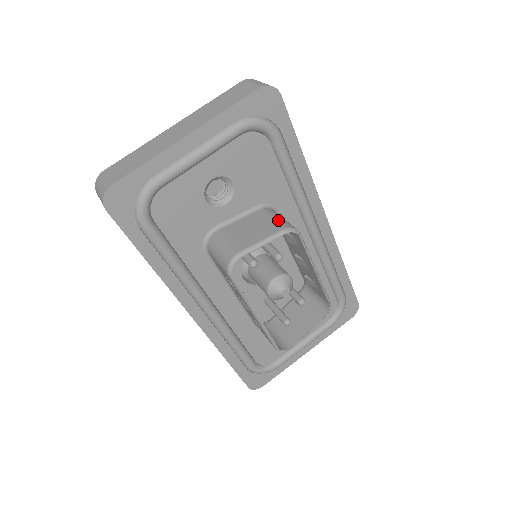
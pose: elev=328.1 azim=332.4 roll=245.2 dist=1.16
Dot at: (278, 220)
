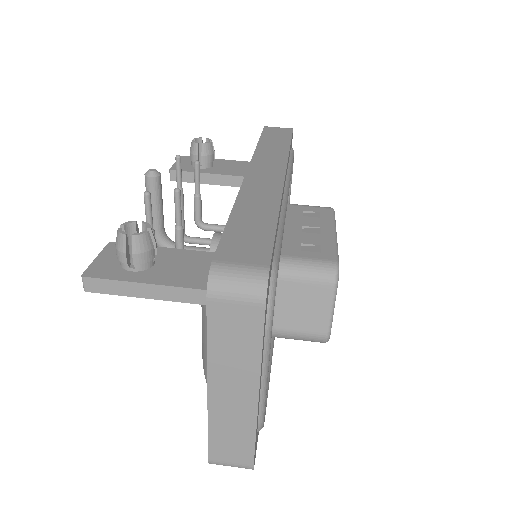
Dot at: (315, 278)
